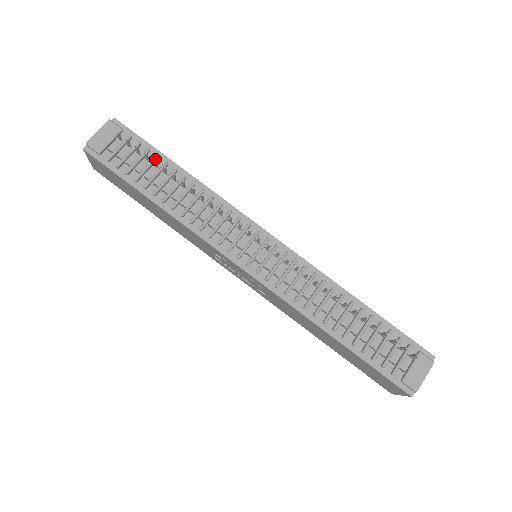
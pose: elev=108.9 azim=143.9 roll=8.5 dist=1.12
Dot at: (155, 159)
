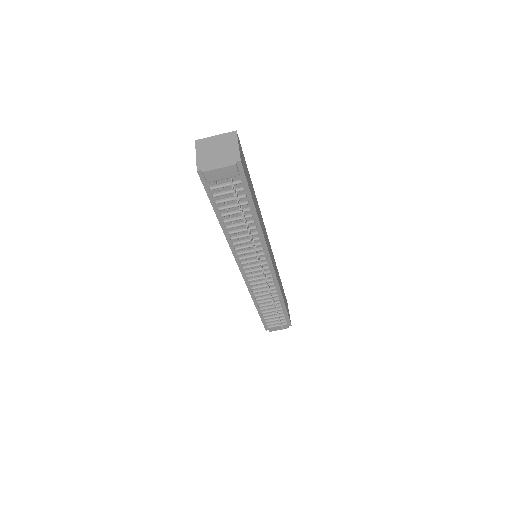
Dot at: occluded
